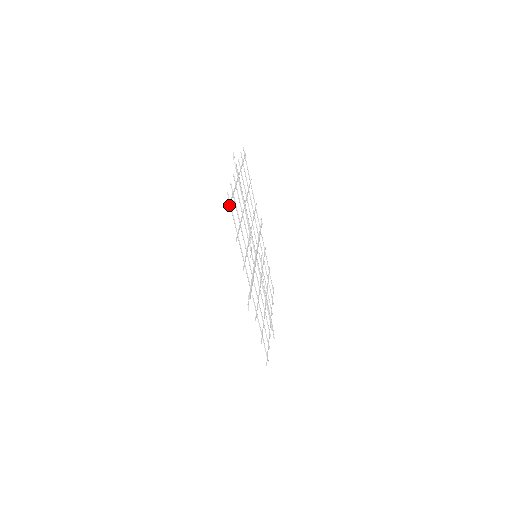
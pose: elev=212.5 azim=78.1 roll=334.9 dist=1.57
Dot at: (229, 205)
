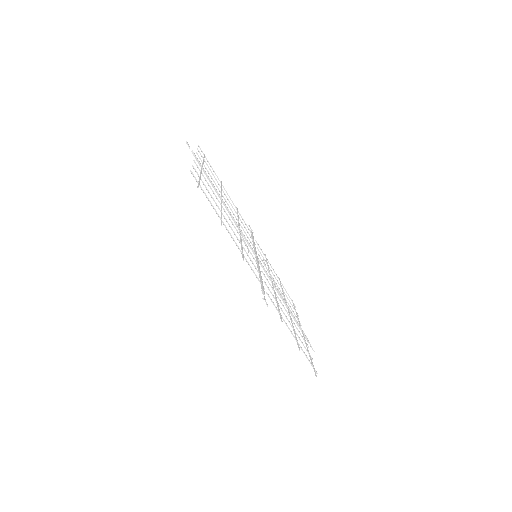
Dot at: (198, 184)
